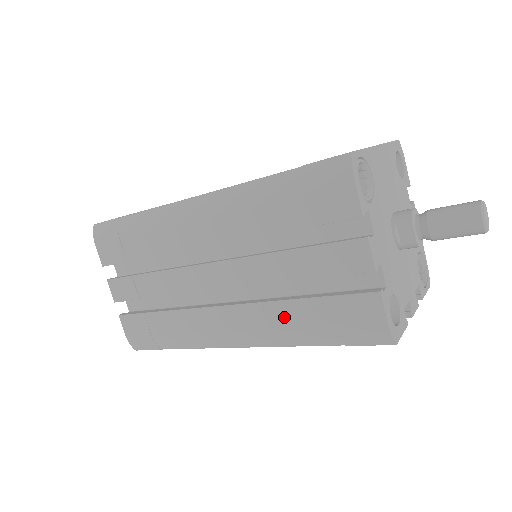
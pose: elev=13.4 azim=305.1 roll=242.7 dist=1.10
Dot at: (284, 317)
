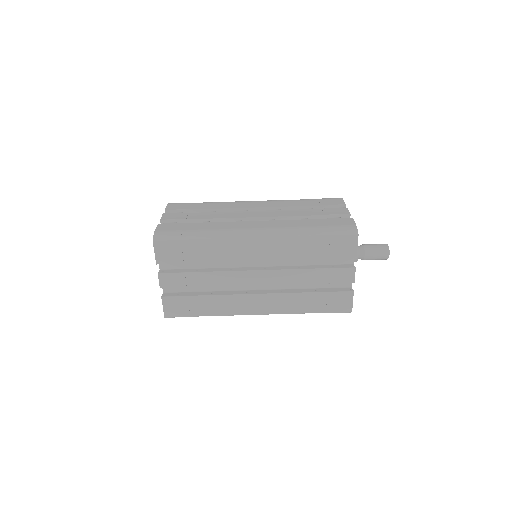
Dot at: (296, 224)
